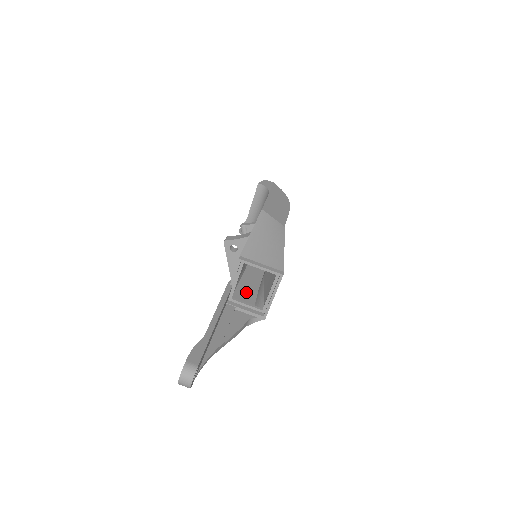
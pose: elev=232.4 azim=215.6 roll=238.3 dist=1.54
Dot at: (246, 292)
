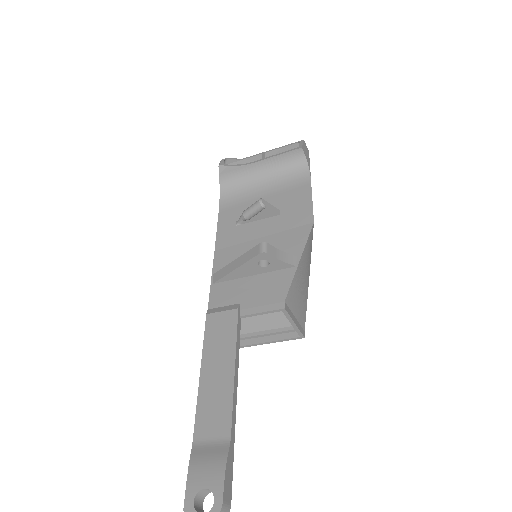
Dot at: occluded
